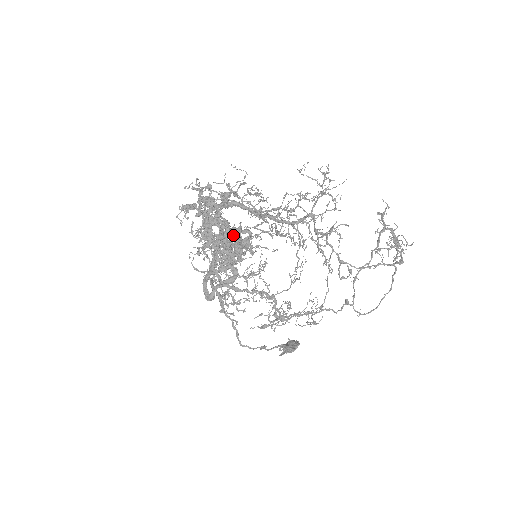
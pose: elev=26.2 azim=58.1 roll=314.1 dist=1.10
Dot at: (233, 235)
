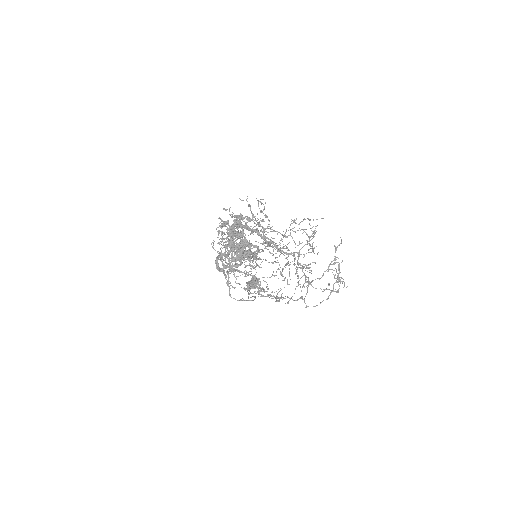
Dot at: occluded
